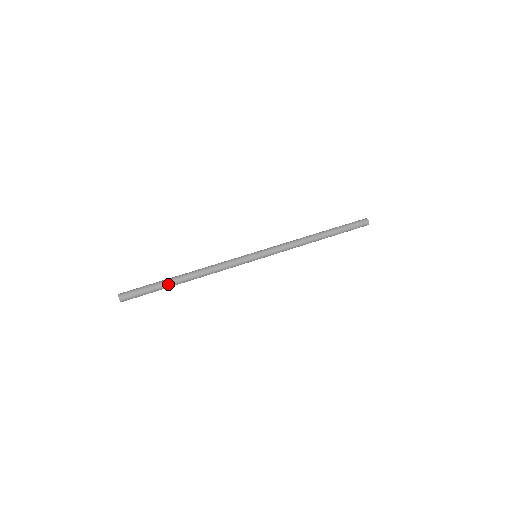
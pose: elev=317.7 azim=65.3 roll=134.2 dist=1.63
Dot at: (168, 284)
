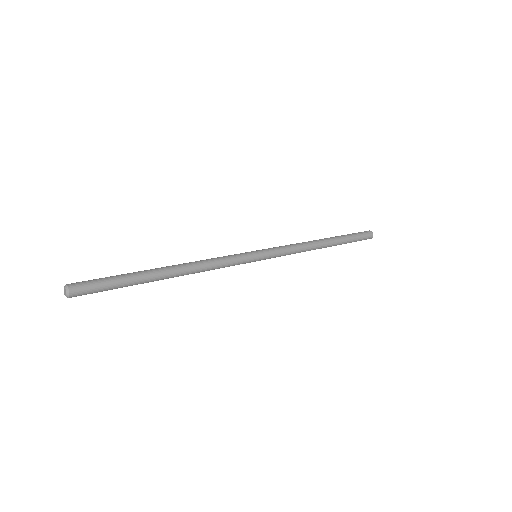
Dot at: (141, 273)
